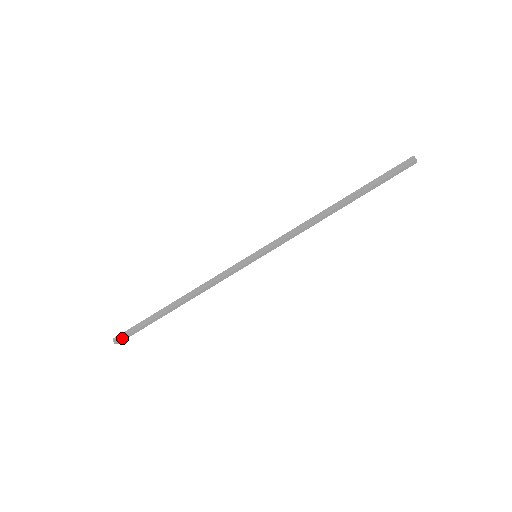
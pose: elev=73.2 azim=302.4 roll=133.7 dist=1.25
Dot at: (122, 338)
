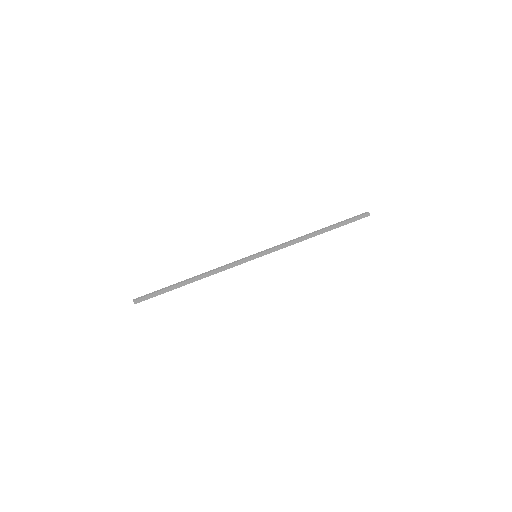
Dot at: (141, 298)
